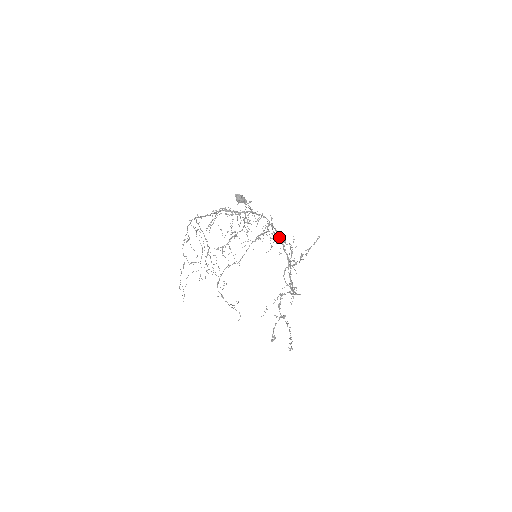
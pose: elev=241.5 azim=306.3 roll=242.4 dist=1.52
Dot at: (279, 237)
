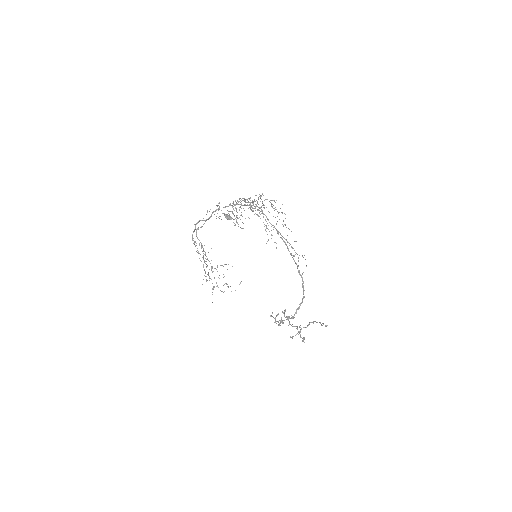
Dot at: occluded
